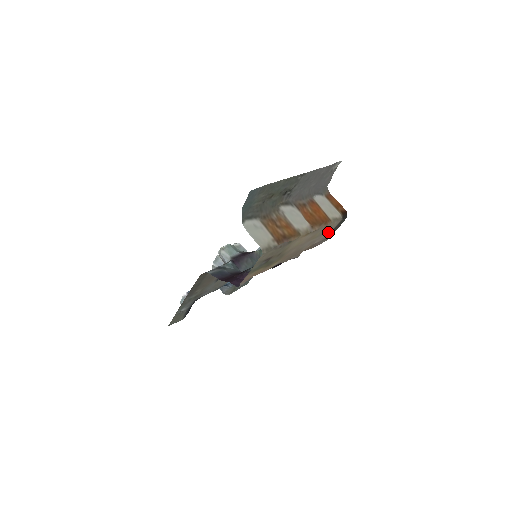
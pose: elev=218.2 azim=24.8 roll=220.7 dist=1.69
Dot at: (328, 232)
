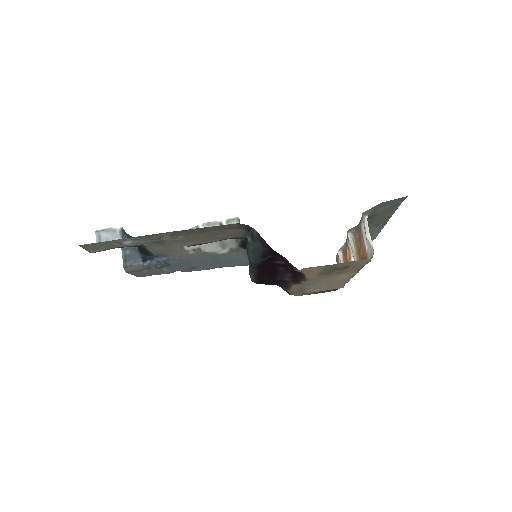
Dot at: (323, 289)
